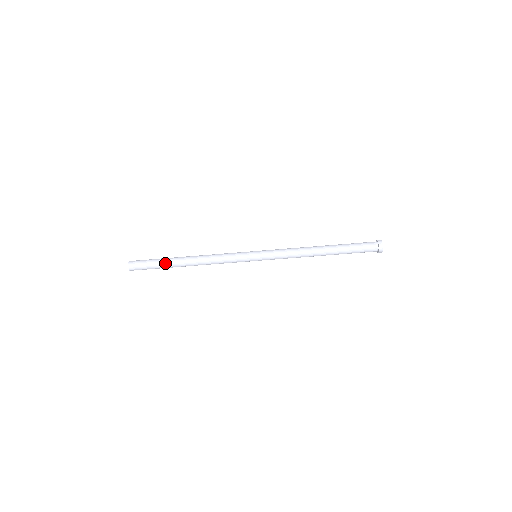
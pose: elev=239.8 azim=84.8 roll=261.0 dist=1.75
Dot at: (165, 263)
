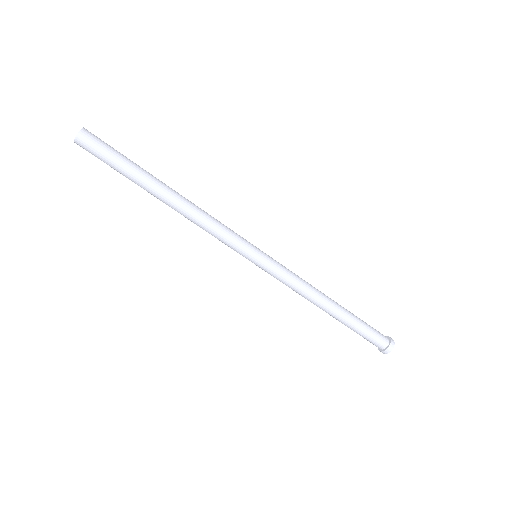
Dot at: (140, 167)
